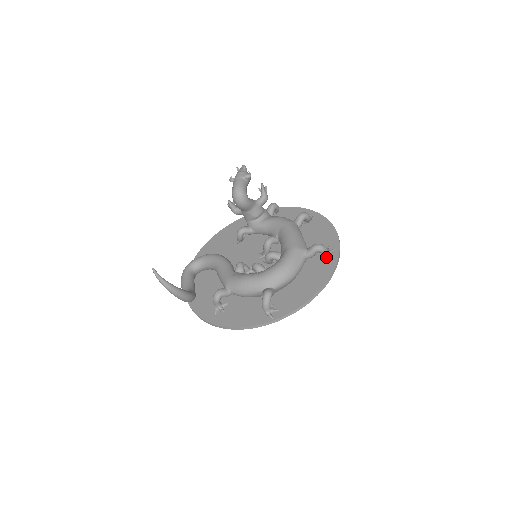
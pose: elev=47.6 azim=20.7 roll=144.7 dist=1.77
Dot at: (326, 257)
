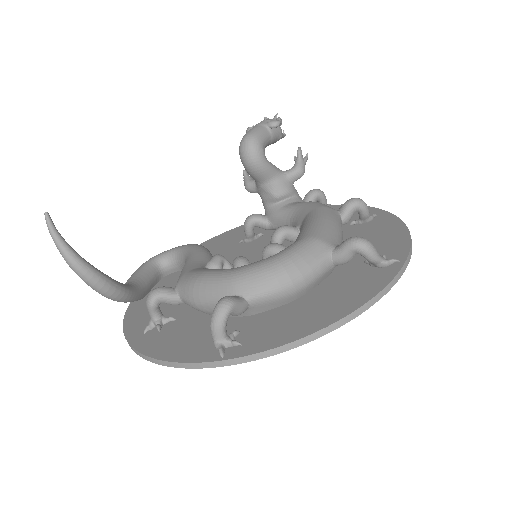
Dot at: (374, 270)
